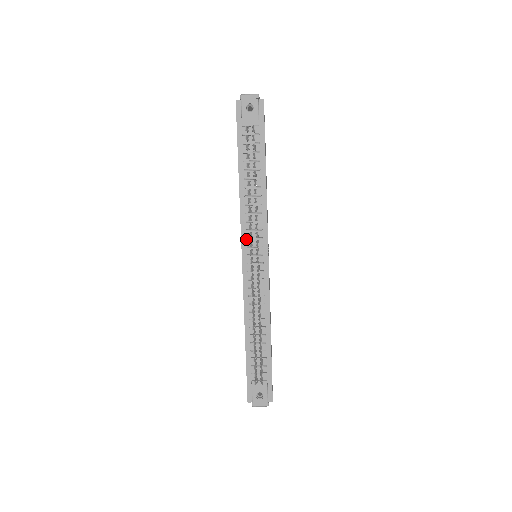
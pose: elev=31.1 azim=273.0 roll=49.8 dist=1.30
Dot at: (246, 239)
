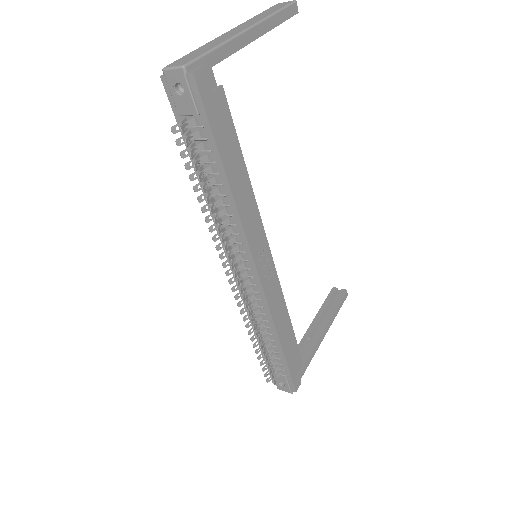
Dot at: occluded
